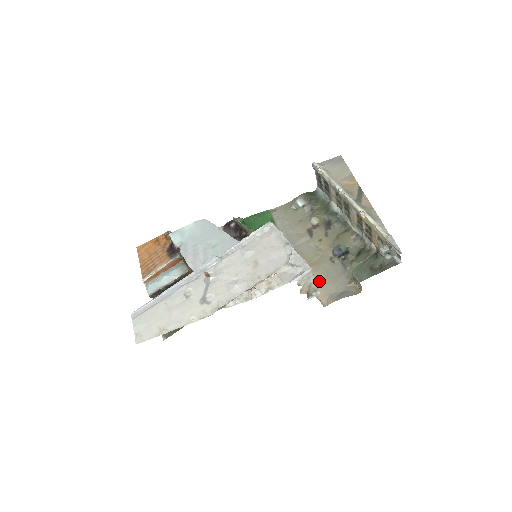
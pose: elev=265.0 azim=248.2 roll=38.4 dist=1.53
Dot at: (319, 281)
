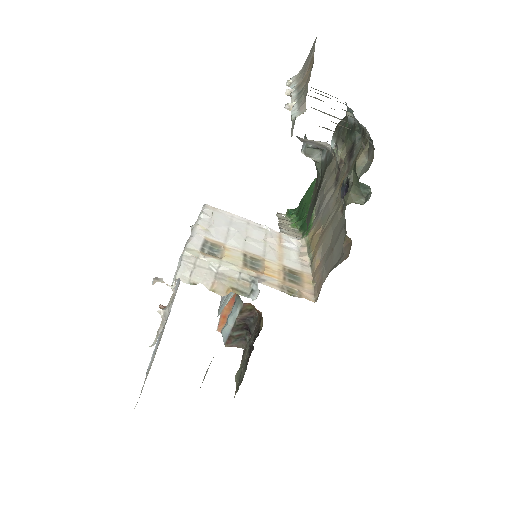
Dot at: (323, 257)
